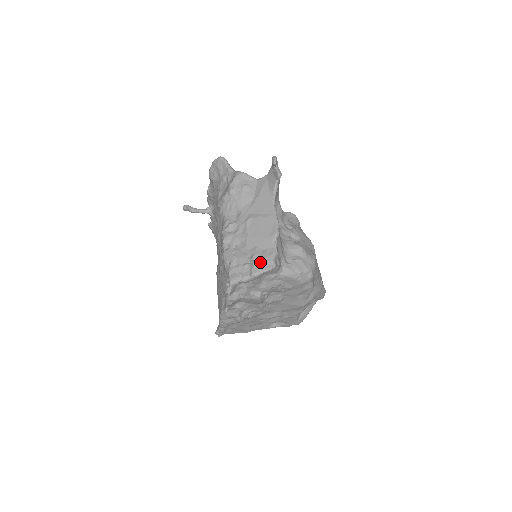
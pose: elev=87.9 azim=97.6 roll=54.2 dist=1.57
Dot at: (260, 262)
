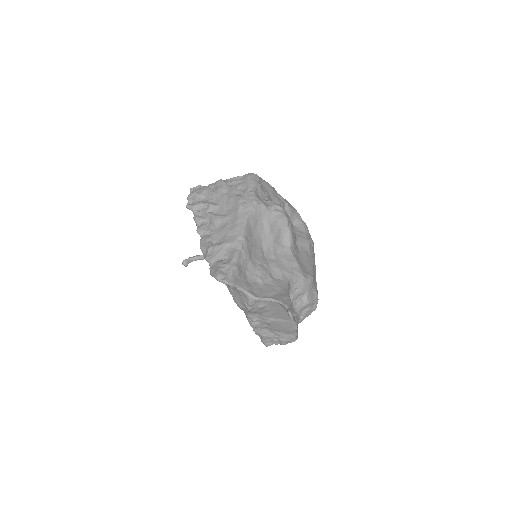
Dot at: (287, 341)
